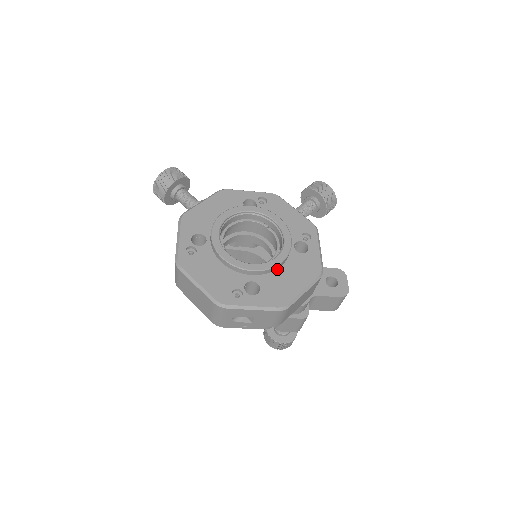
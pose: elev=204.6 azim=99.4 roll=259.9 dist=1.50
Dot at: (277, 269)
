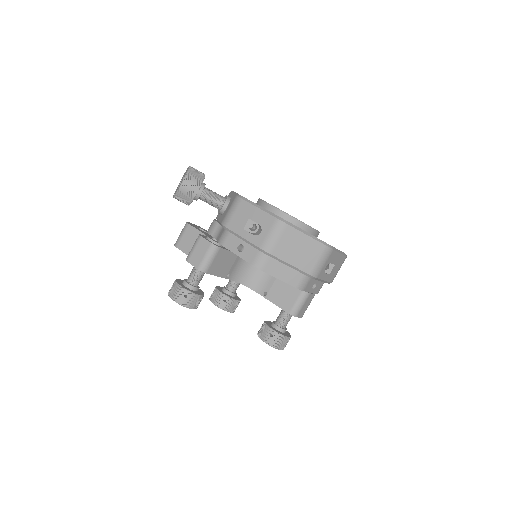
Dot at: occluded
